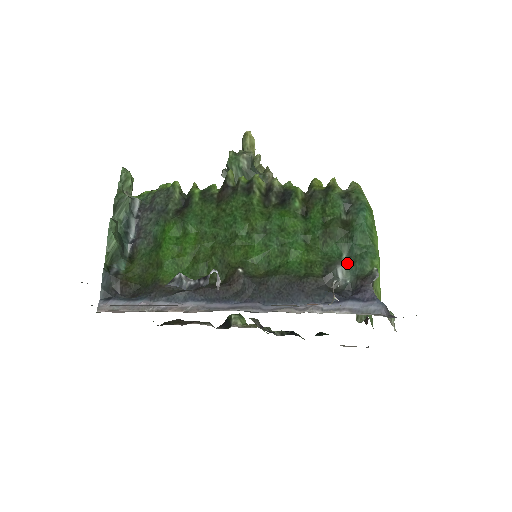
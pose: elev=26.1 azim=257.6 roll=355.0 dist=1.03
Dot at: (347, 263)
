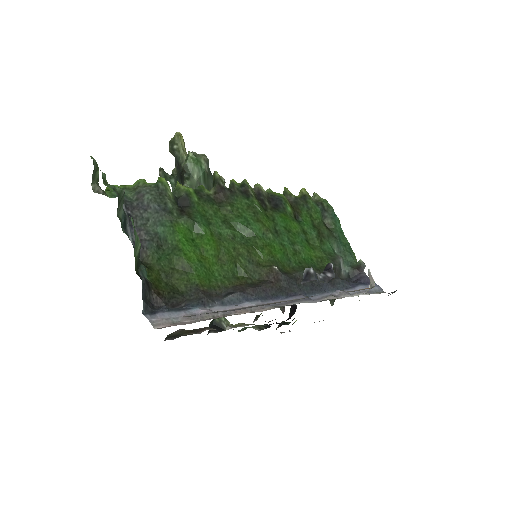
Dot at: (342, 257)
